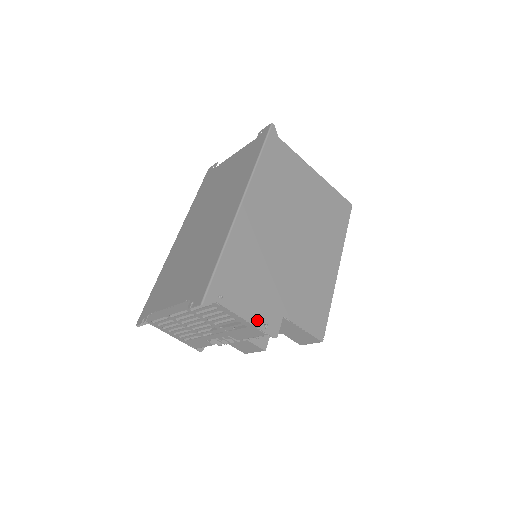
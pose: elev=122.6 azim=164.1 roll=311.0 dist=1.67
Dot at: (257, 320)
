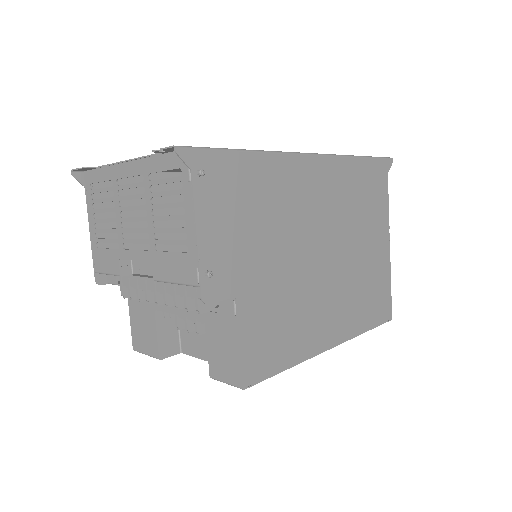
Dot at: (207, 254)
